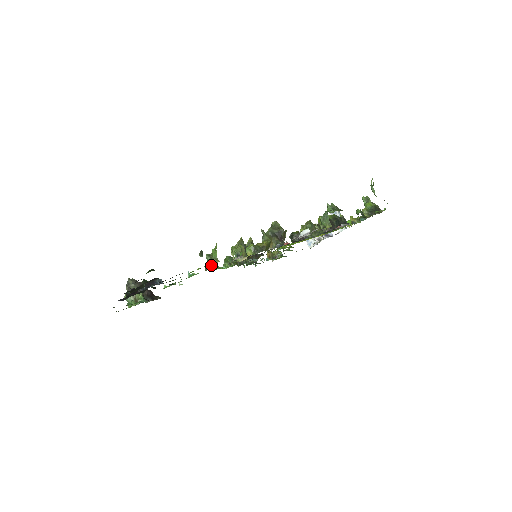
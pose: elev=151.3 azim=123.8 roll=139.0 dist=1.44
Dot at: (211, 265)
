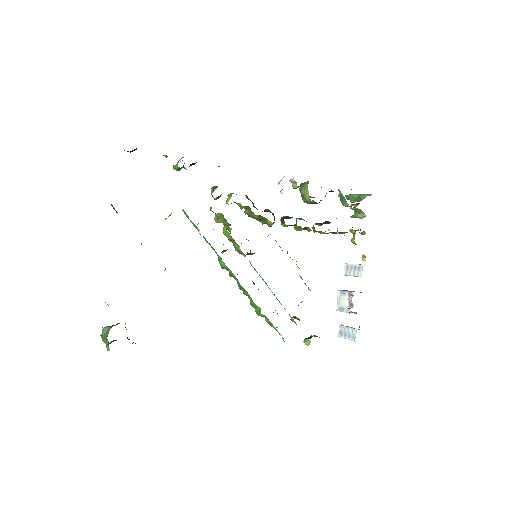
Dot at: (194, 225)
